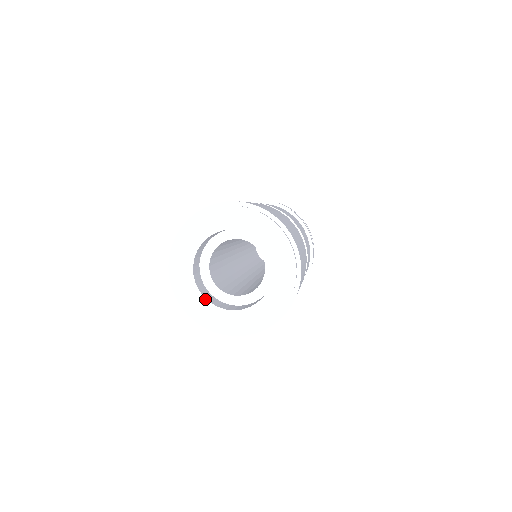
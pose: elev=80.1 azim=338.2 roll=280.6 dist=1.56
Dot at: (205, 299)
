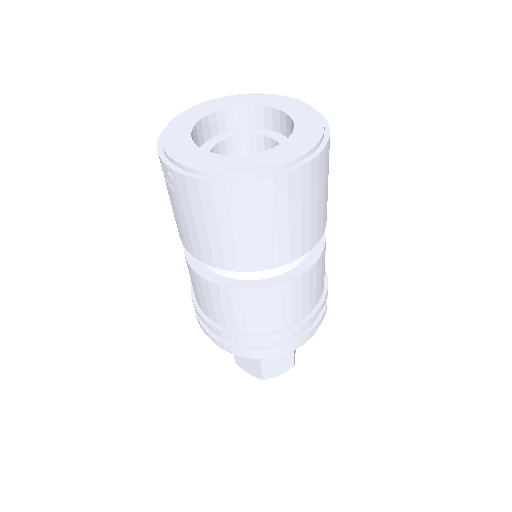
Dot at: (243, 155)
